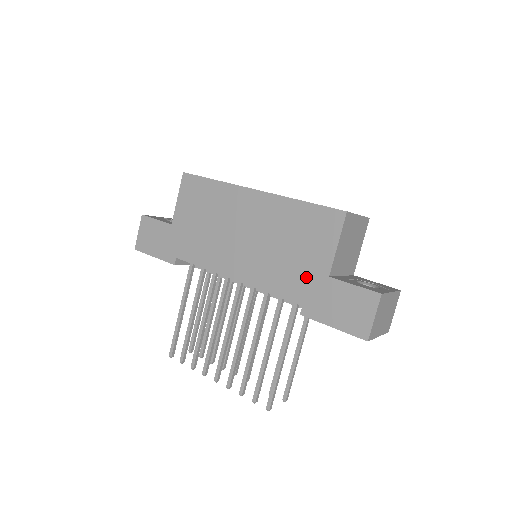
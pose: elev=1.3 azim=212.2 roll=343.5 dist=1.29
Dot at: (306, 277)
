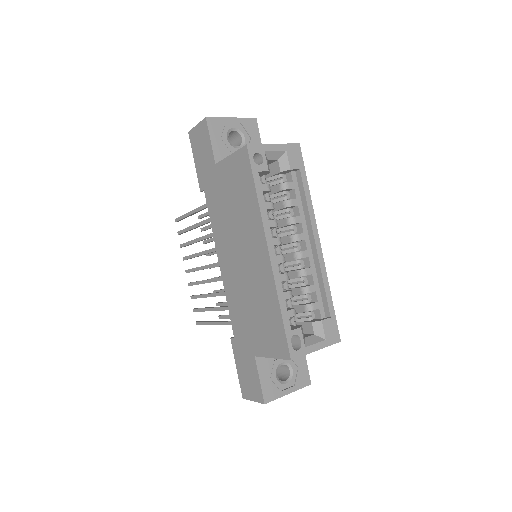
Dot at: (246, 335)
